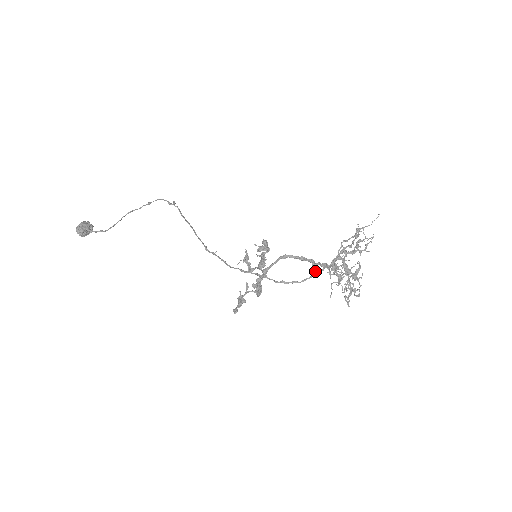
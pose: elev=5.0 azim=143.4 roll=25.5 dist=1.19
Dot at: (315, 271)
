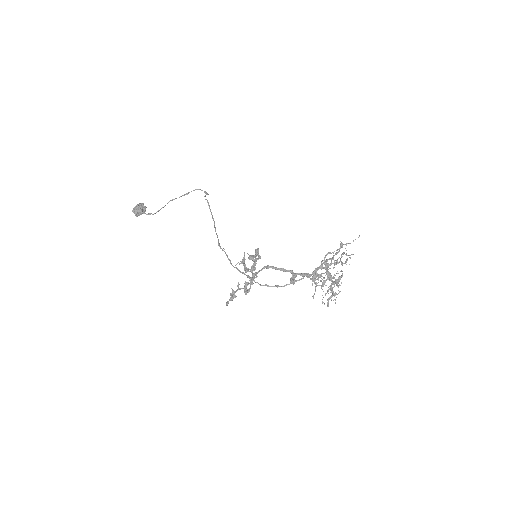
Dot at: (292, 281)
